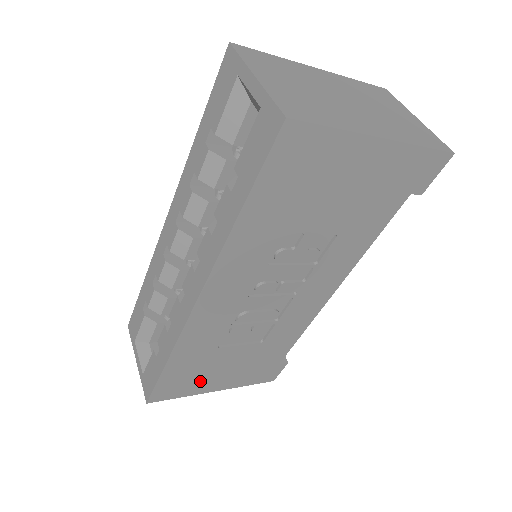
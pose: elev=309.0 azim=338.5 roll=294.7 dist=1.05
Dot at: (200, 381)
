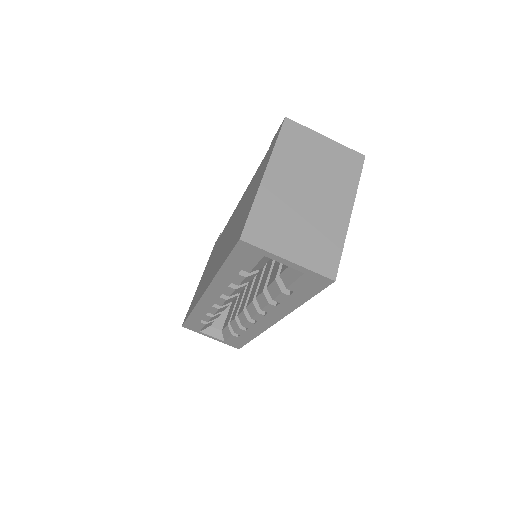
Dot at: occluded
